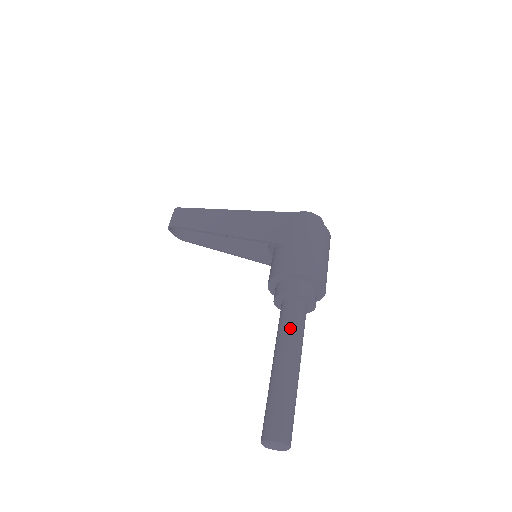
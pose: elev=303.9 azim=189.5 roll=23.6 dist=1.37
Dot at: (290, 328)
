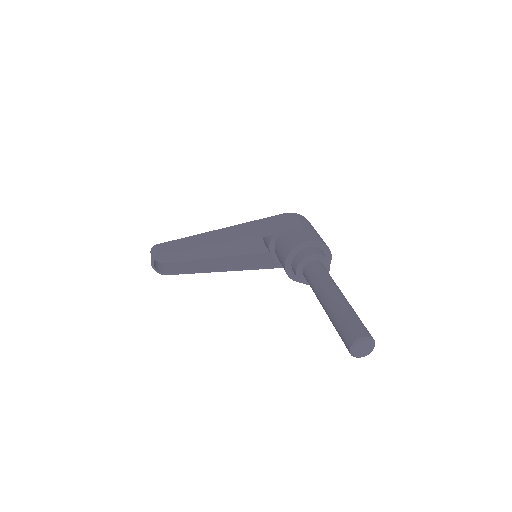
Dot at: (325, 275)
